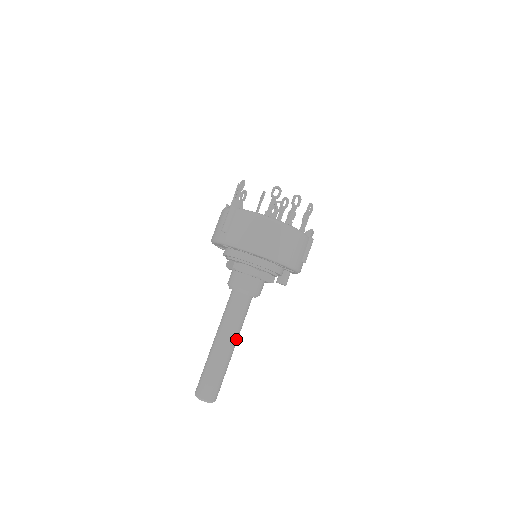
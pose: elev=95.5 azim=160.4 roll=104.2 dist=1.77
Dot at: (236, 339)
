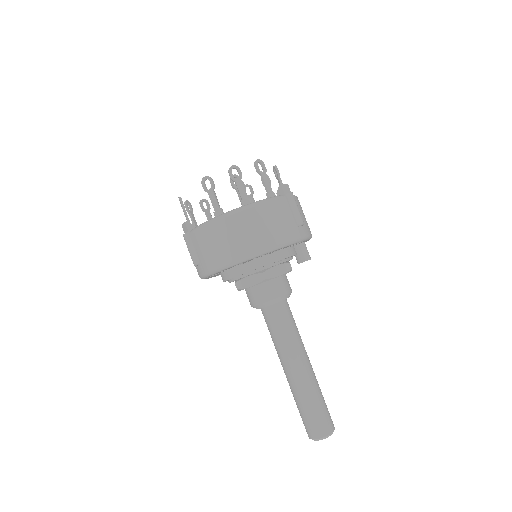
Dot at: (302, 354)
